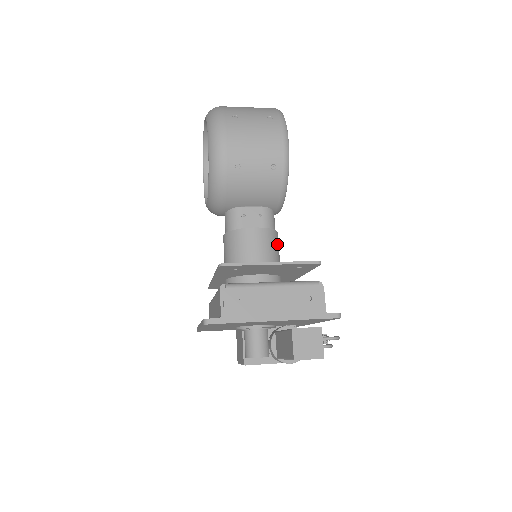
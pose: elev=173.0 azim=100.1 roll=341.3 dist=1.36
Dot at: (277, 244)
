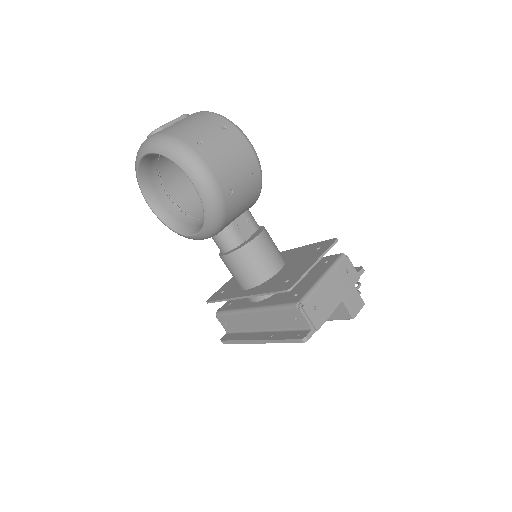
Dot at: occluded
